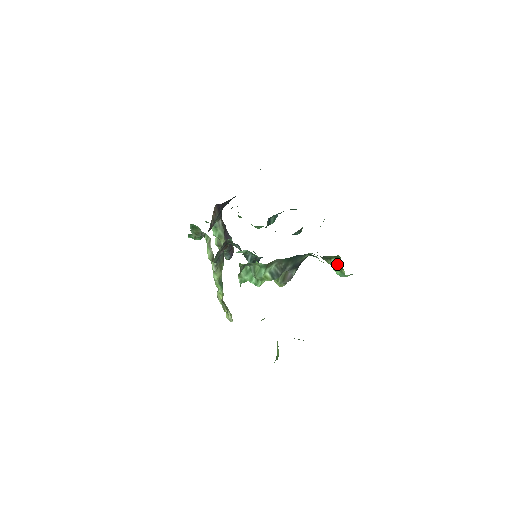
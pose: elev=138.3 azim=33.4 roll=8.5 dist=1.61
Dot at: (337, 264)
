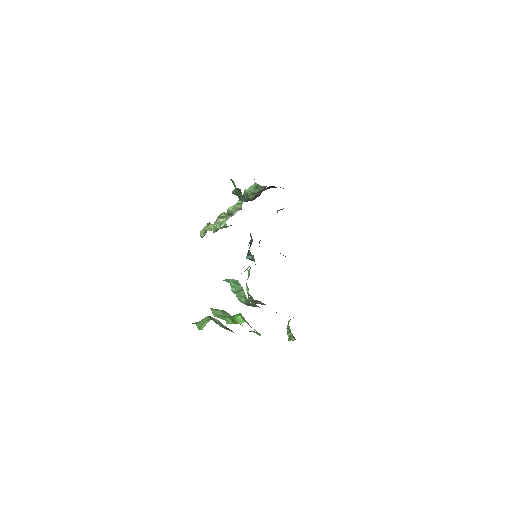
Dot at: occluded
